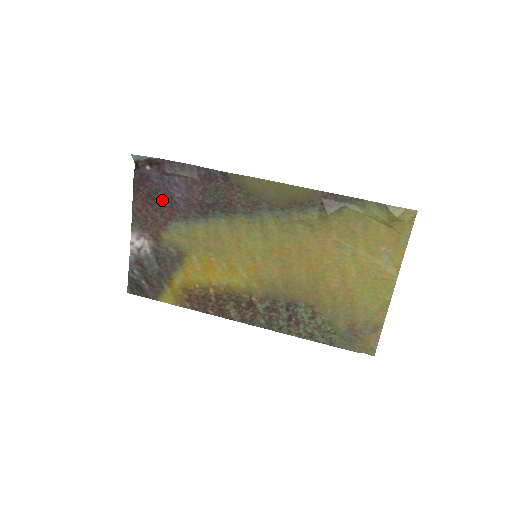
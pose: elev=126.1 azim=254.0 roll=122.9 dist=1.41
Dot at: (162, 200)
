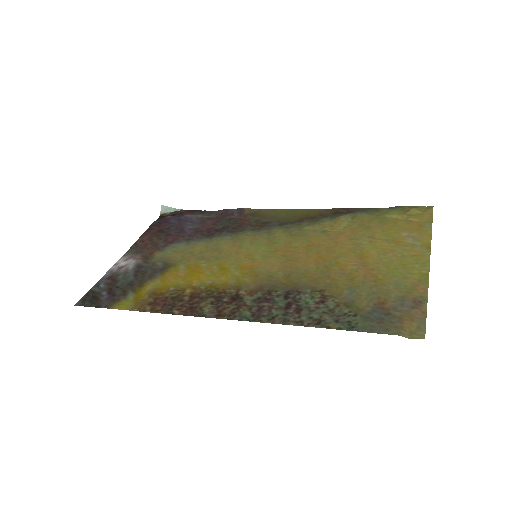
Dot at: (171, 232)
